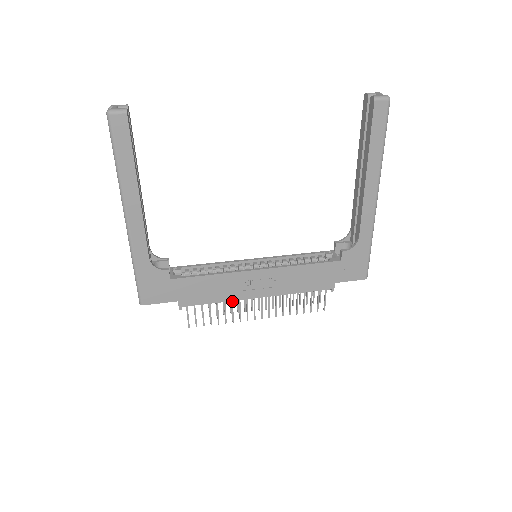
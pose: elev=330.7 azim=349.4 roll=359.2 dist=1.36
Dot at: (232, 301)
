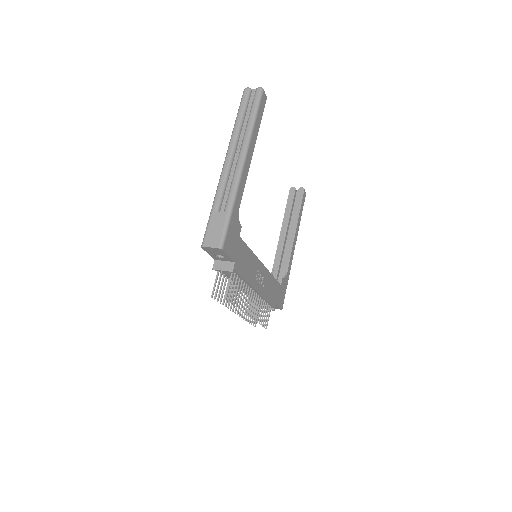
Dot at: occluded
